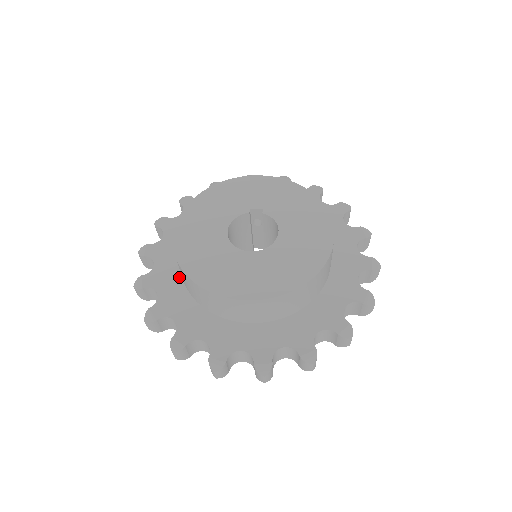
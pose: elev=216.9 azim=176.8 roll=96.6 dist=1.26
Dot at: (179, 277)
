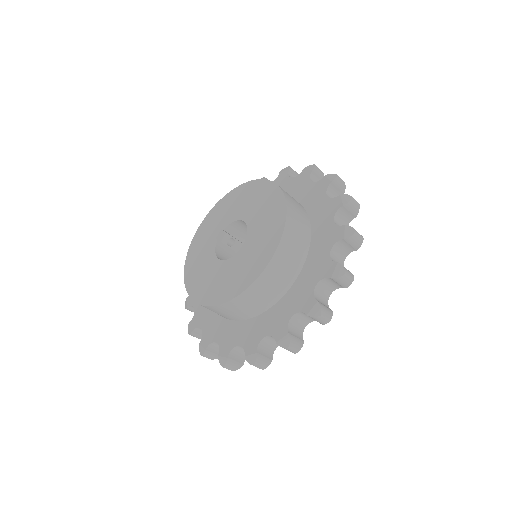
Dot at: (236, 323)
